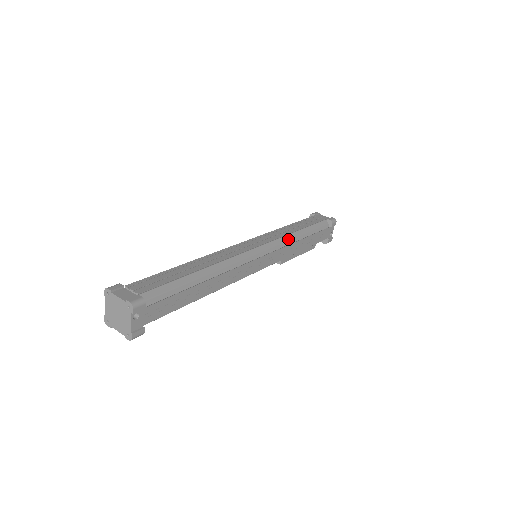
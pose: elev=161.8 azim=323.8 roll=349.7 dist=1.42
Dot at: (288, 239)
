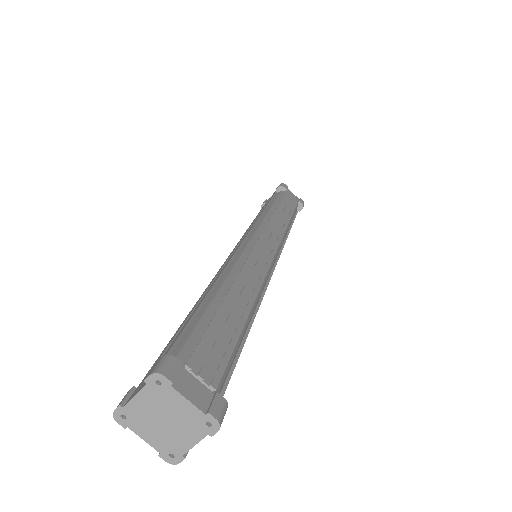
Dot at: (285, 235)
